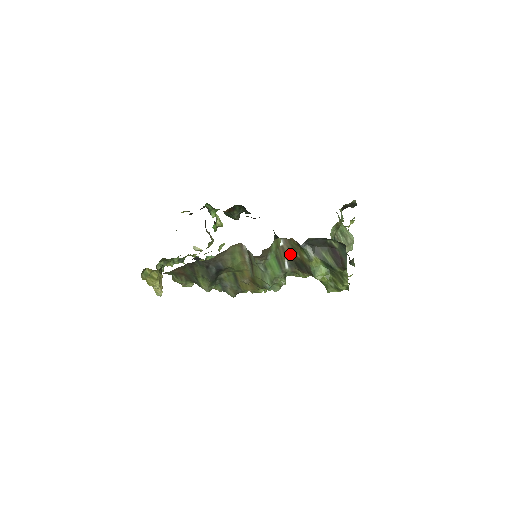
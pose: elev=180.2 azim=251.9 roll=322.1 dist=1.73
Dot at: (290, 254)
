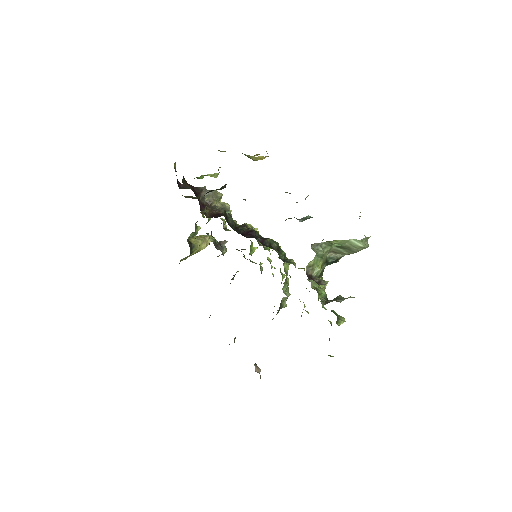
Dot at: occluded
